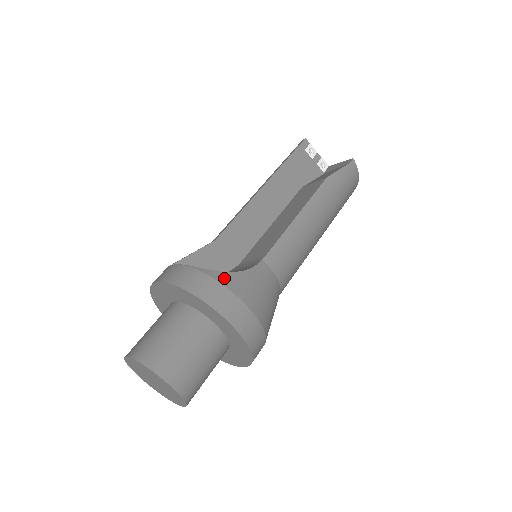
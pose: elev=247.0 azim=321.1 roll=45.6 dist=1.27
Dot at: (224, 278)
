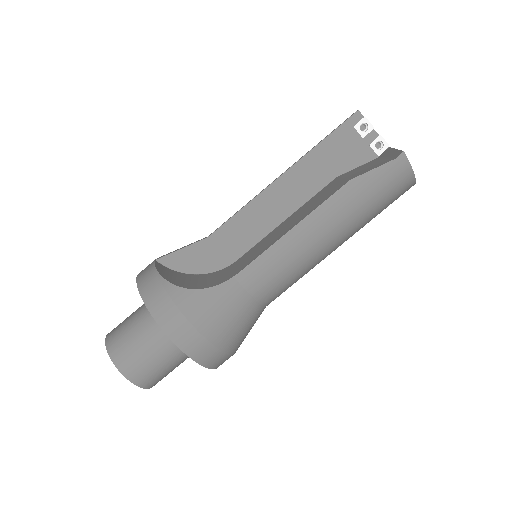
Dot at: (179, 295)
